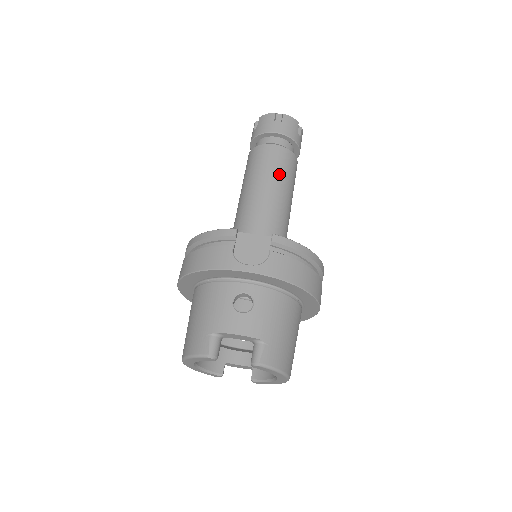
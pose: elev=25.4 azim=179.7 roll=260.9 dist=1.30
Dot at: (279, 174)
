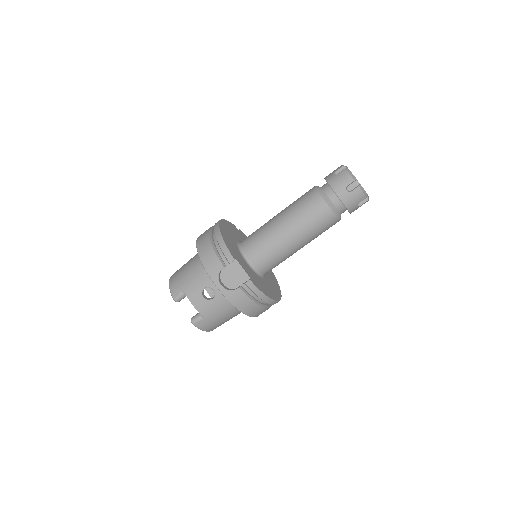
Dot at: (310, 228)
